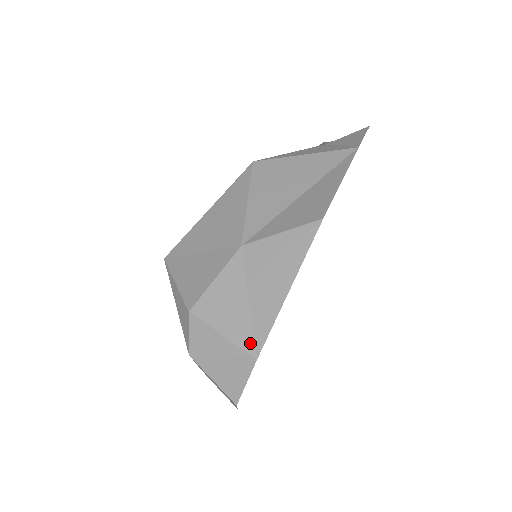
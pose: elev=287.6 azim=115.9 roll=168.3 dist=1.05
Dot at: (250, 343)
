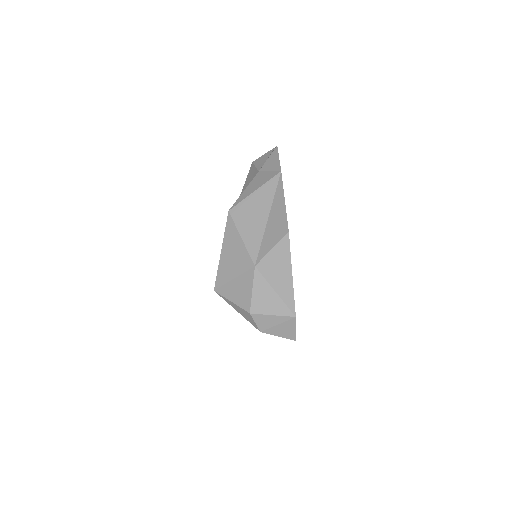
Dot at: (288, 311)
